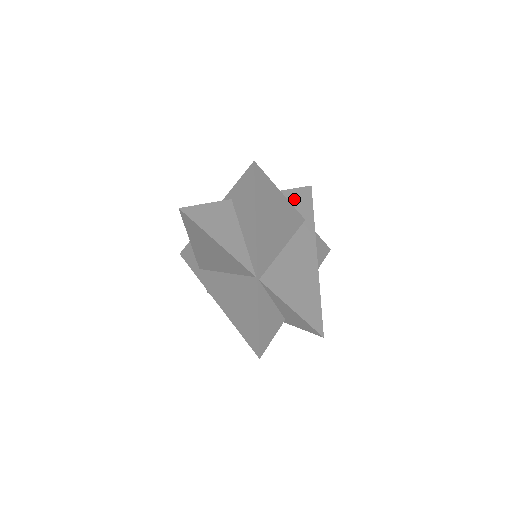
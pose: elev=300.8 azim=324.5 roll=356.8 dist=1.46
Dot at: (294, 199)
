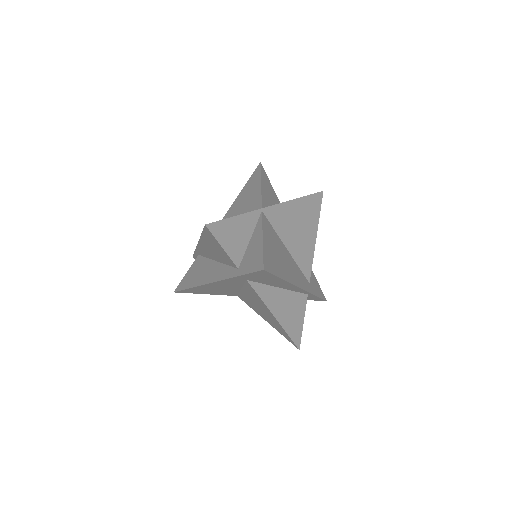
Dot at: (312, 276)
